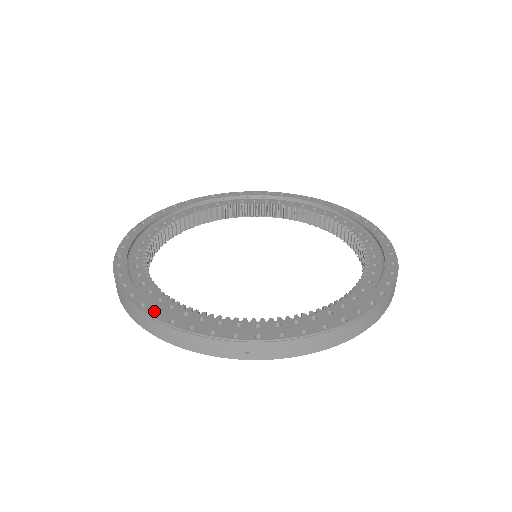
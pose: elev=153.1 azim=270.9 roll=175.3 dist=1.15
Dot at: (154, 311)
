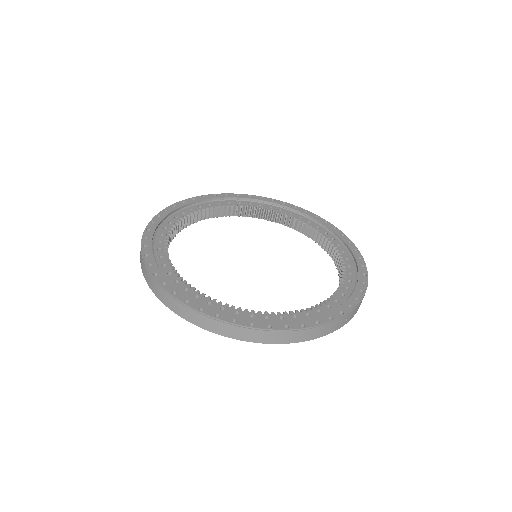
Dot at: (146, 244)
